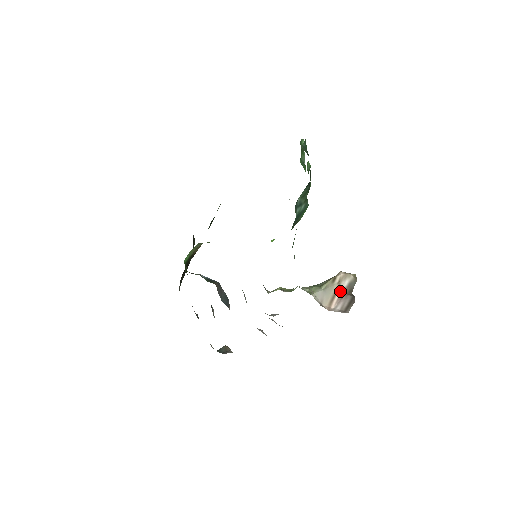
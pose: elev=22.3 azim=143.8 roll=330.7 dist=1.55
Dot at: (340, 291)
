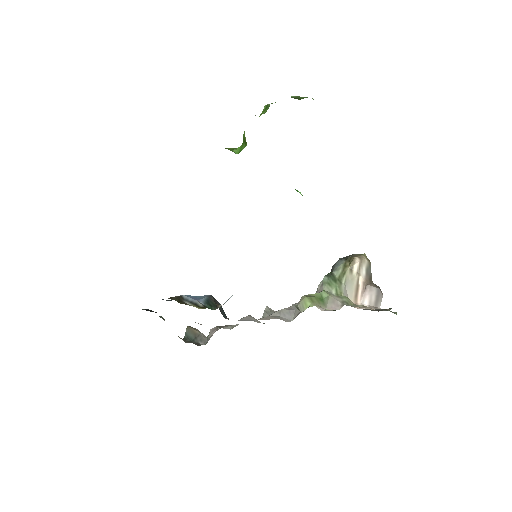
Dot at: (362, 283)
